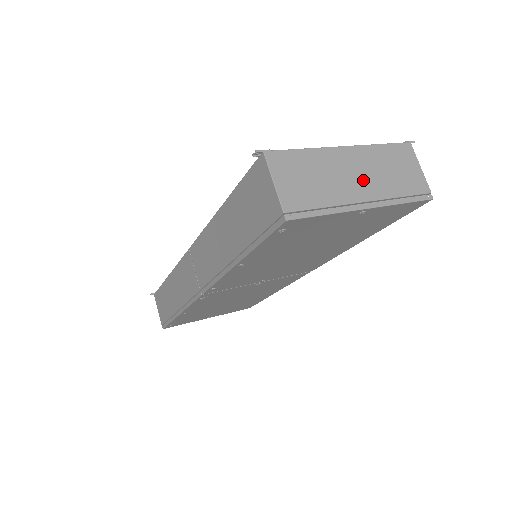
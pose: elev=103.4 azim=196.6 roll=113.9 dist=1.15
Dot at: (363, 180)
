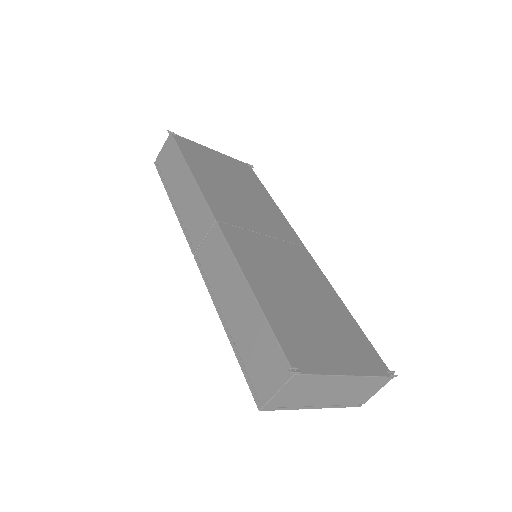
Dot at: (334, 395)
